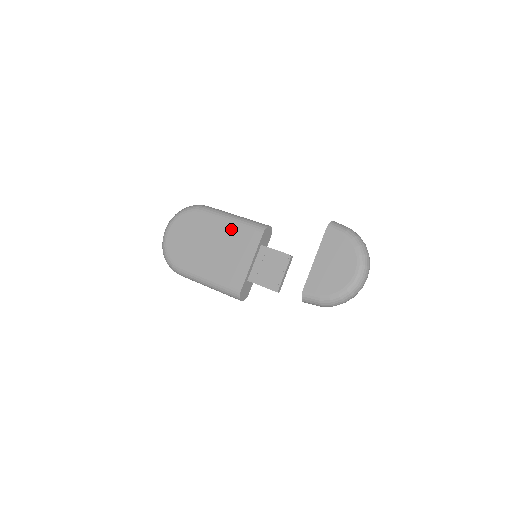
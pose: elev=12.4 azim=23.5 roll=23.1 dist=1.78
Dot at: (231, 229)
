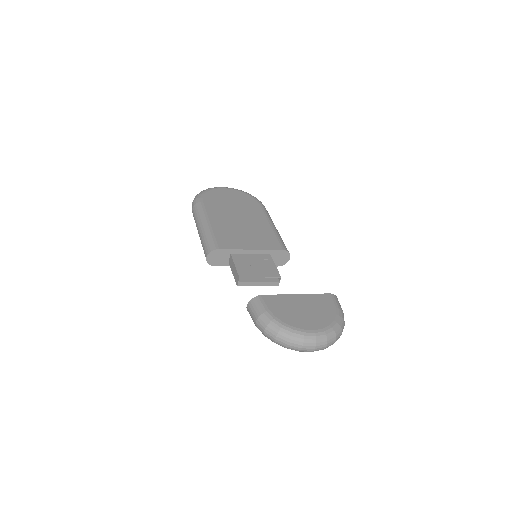
Dot at: (265, 227)
